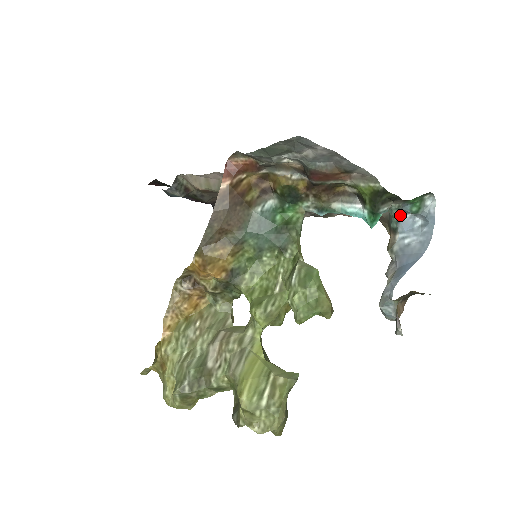
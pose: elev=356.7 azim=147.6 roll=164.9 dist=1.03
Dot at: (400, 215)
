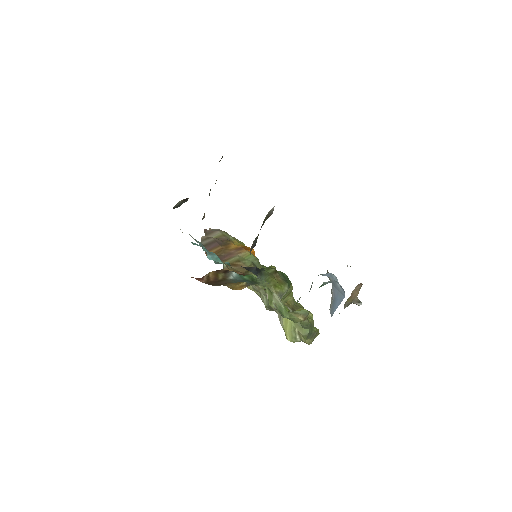
Dot at: occluded
